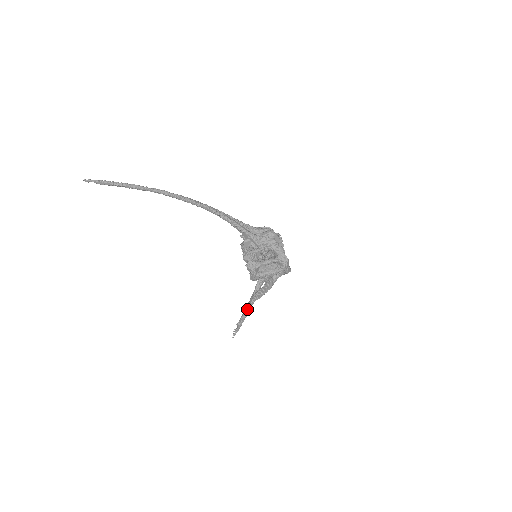
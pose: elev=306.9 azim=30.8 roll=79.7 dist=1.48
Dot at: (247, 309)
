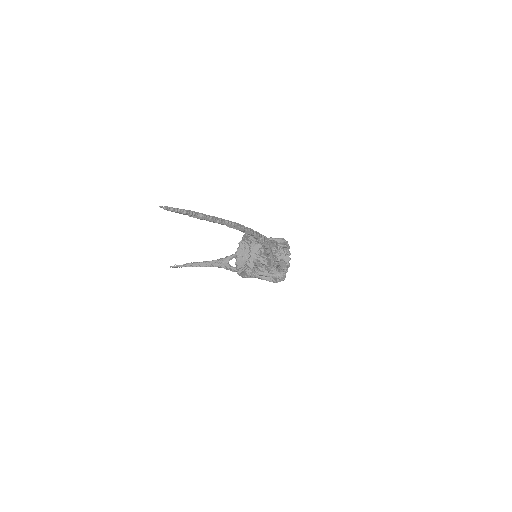
Dot at: (206, 265)
